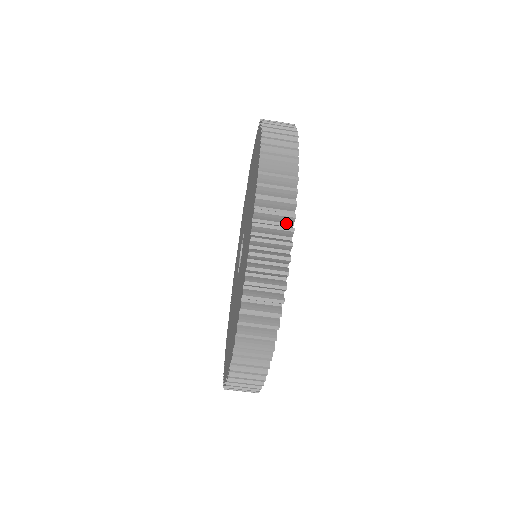
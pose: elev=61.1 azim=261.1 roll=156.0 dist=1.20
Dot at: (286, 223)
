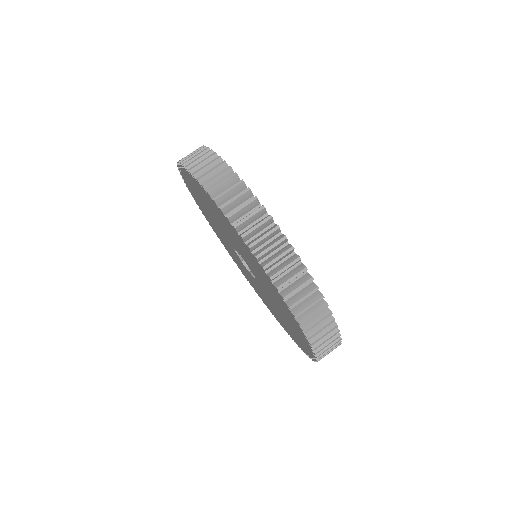
Dot at: occluded
